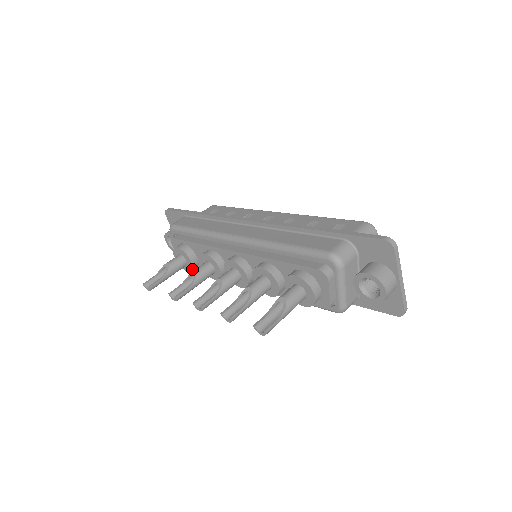
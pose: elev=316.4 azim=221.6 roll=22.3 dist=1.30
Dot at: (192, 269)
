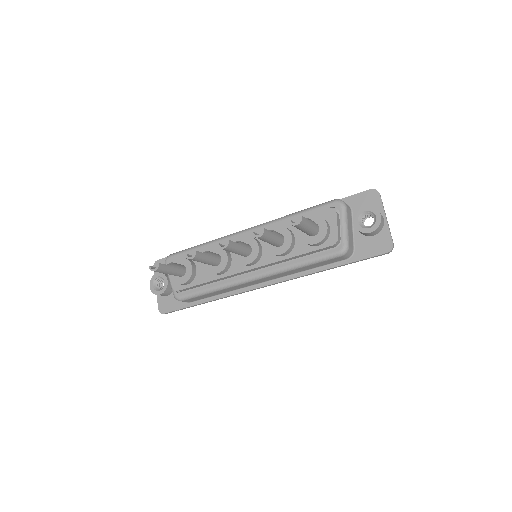
Dot at: (190, 276)
